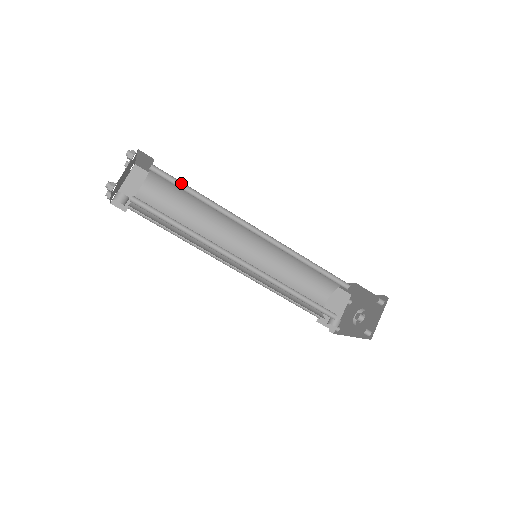
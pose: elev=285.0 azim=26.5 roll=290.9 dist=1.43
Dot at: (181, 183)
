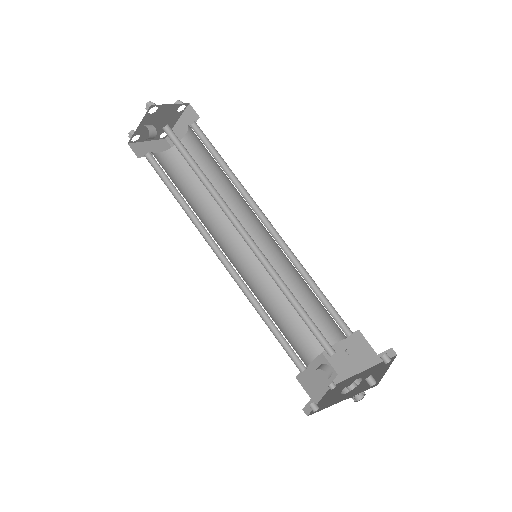
Dot at: (212, 150)
